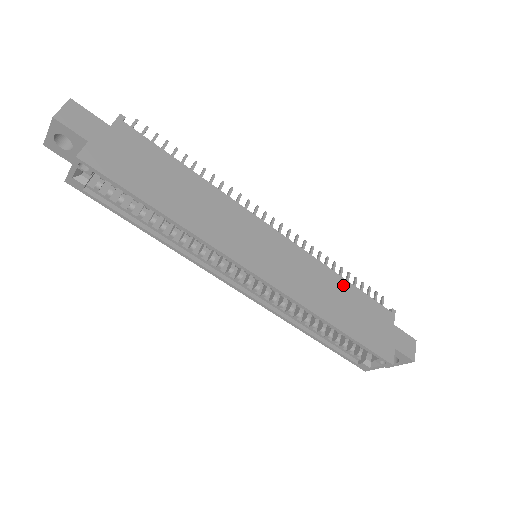
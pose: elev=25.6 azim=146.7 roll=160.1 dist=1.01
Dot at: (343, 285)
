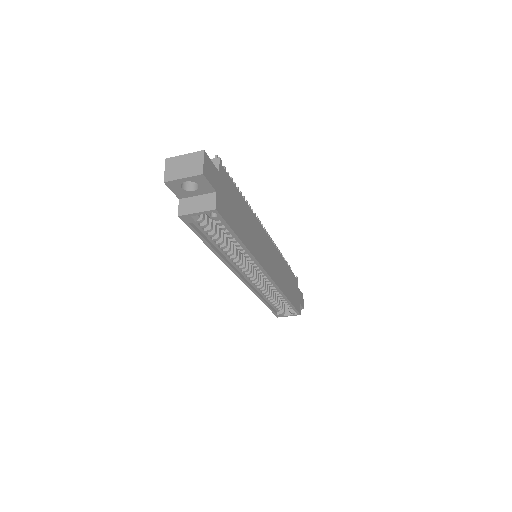
Dot at: (287, 268)
